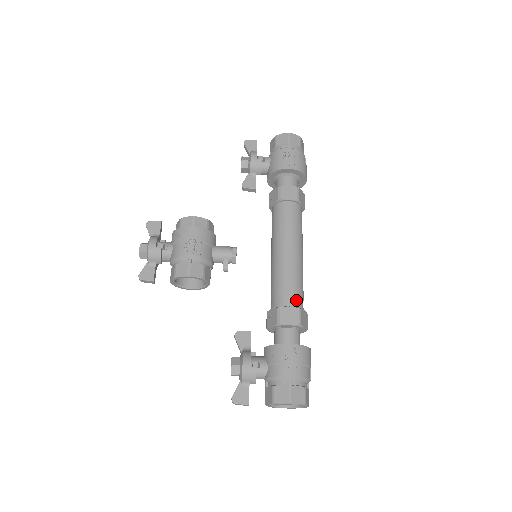
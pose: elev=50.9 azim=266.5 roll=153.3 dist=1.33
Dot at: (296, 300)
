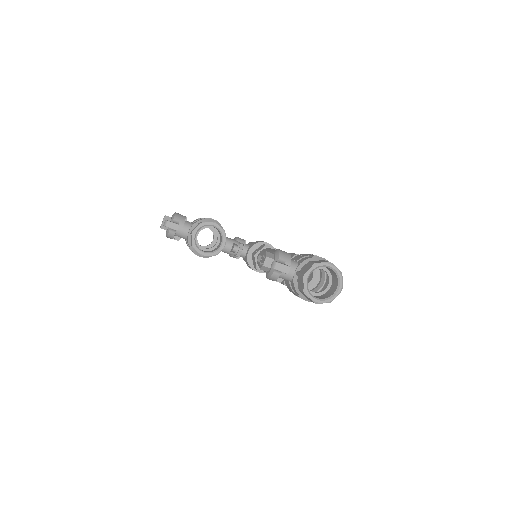
Dot at: occluded
